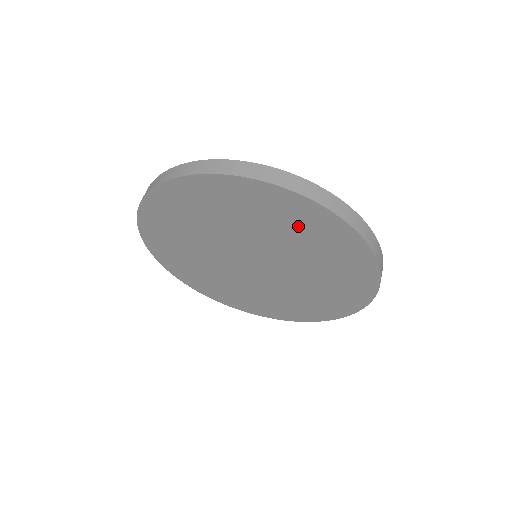
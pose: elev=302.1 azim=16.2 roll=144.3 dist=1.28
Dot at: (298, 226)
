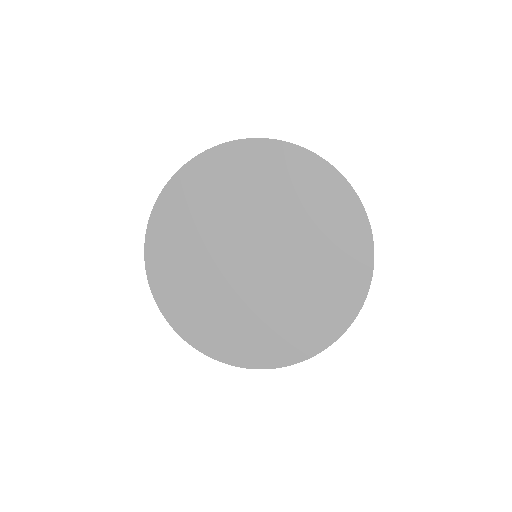
Dot at: (313, 198)
